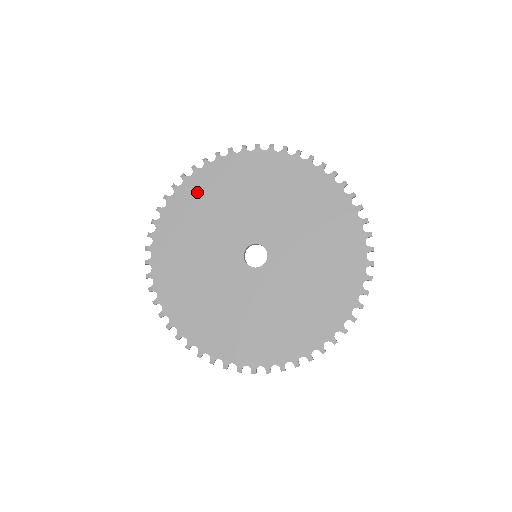
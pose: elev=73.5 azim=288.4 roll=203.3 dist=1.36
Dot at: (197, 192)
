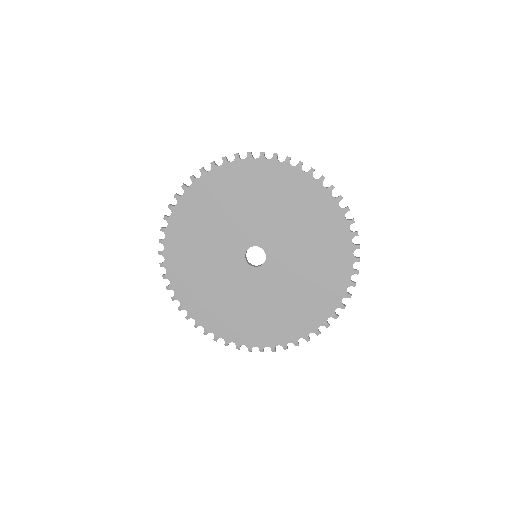
Dot at: (205, 194)
